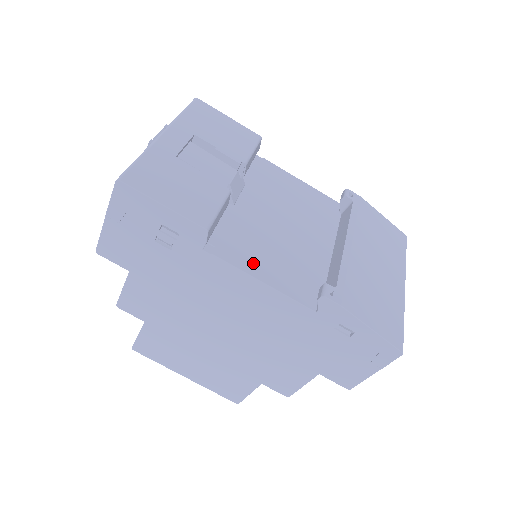
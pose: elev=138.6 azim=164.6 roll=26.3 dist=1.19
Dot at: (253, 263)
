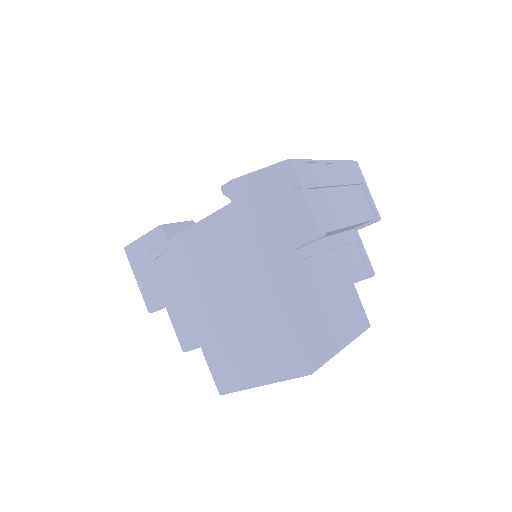
Dot at: occluded
